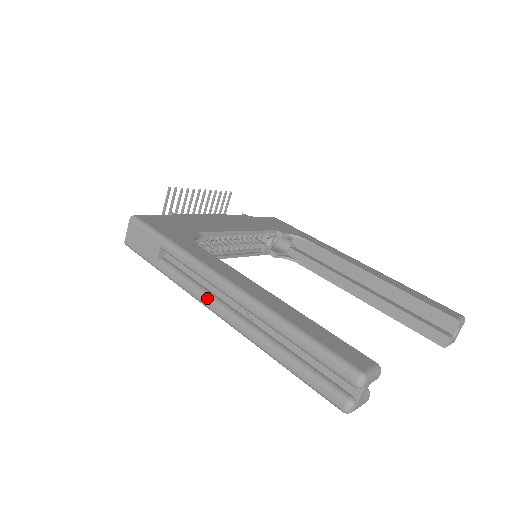
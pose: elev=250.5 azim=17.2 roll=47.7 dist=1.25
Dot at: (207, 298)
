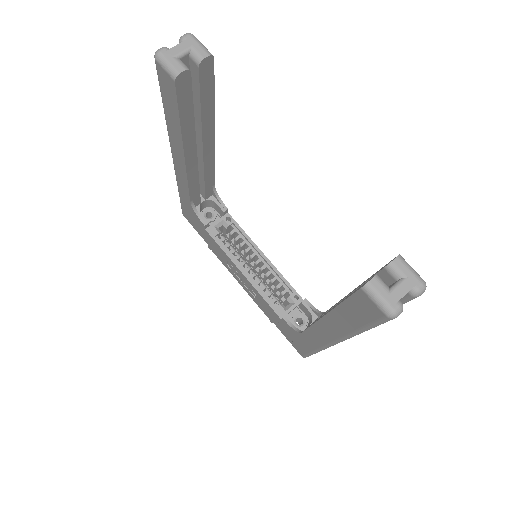
Dot at: occluded
